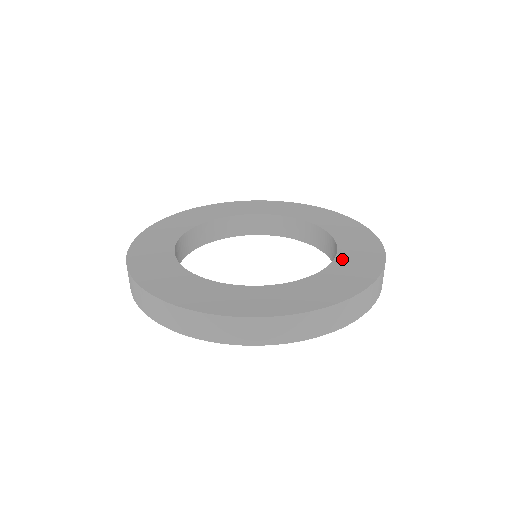
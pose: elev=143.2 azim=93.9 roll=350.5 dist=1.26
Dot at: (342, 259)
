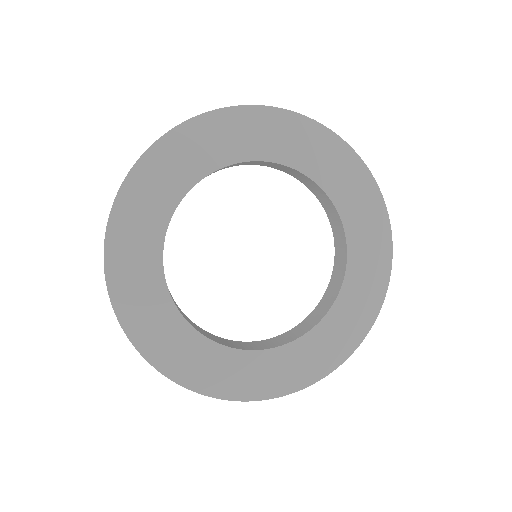
Dot at: (339, 199)
